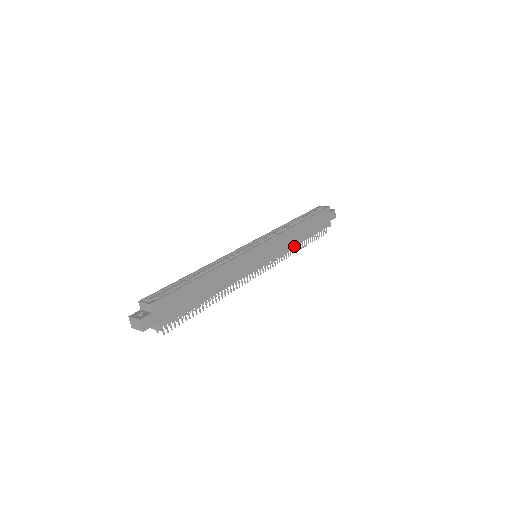
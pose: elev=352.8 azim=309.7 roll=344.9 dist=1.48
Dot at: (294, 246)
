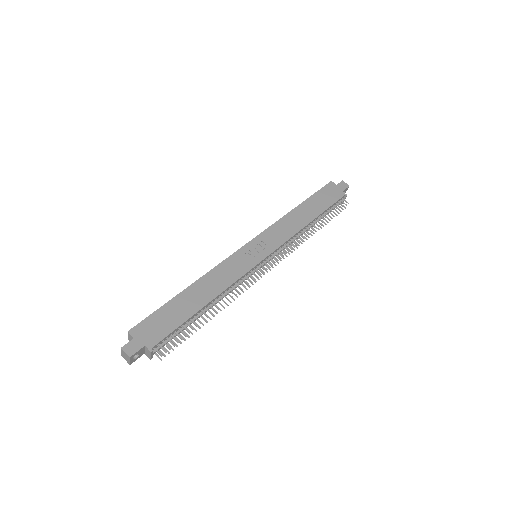
Dot at: (301, 229)
